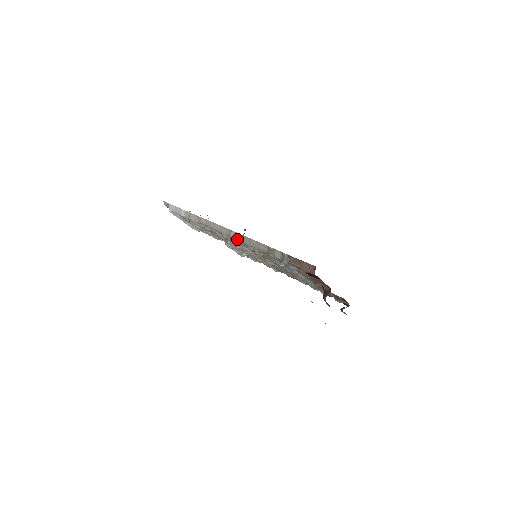
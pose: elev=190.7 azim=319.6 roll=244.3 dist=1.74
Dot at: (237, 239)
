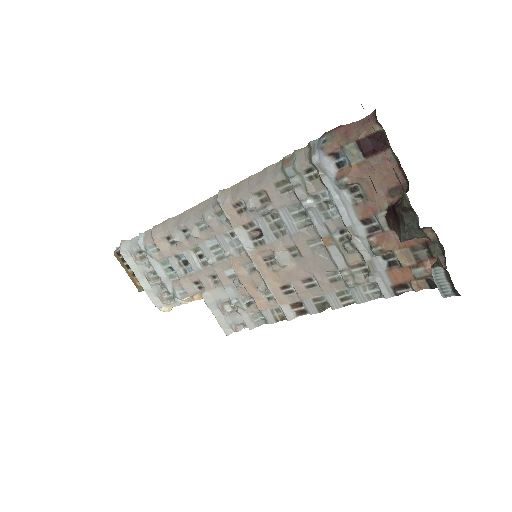
Dot at: (227, 200)
